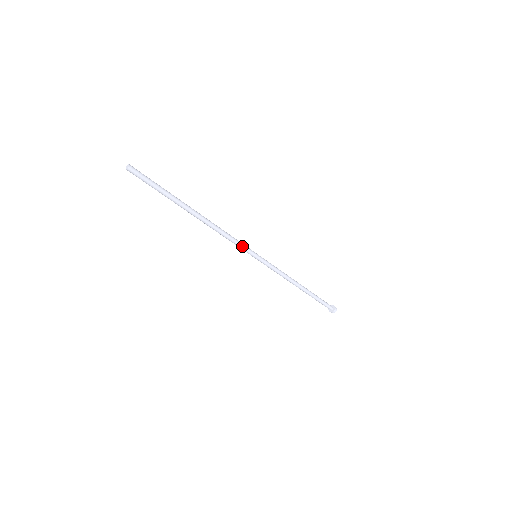
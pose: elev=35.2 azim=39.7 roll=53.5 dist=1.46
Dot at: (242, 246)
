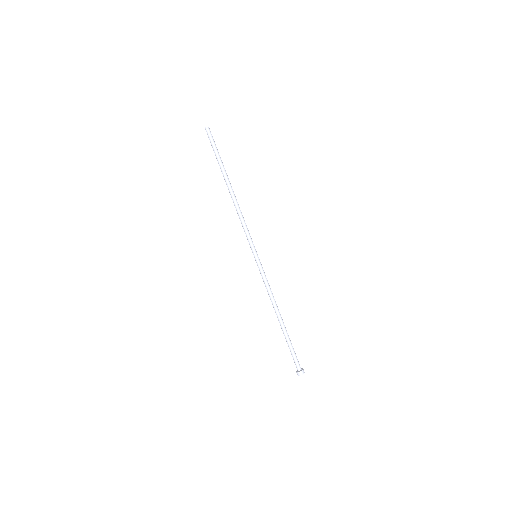
Dot at: (250, 237)
